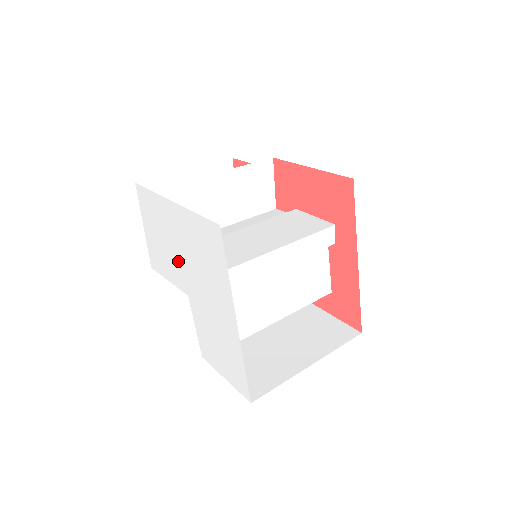
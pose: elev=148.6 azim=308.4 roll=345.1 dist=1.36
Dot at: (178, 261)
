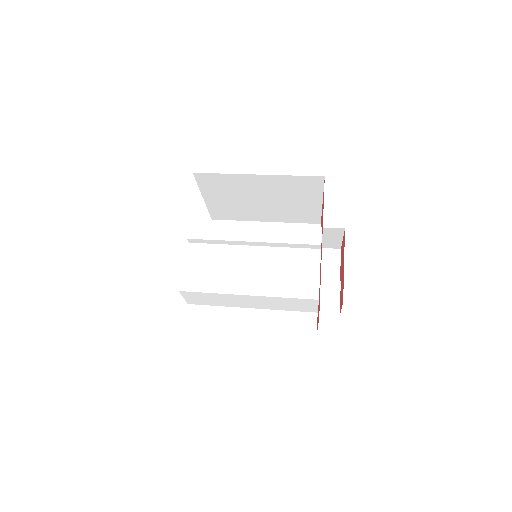
Dot at: occluded
